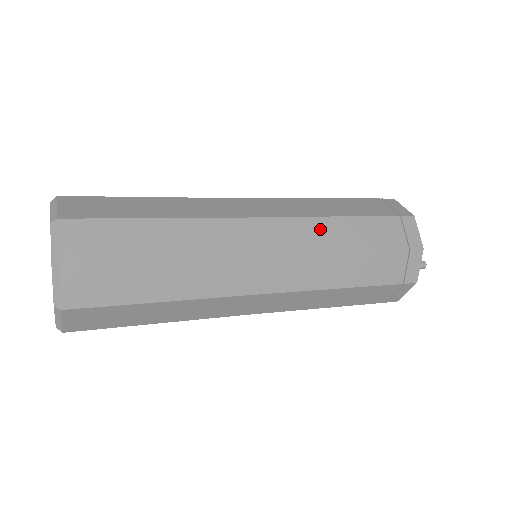
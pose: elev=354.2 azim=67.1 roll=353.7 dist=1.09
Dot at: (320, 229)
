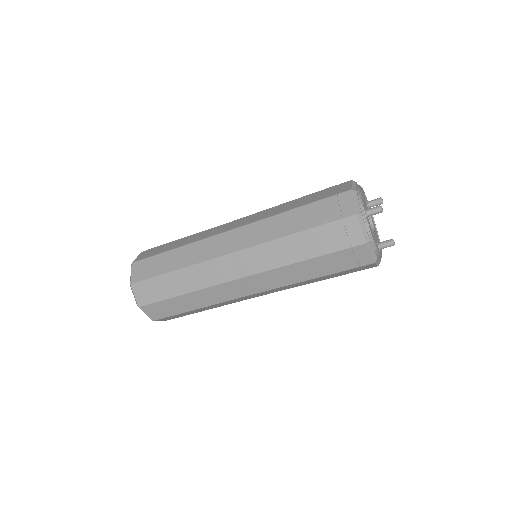
Dot at: (270, 211)
